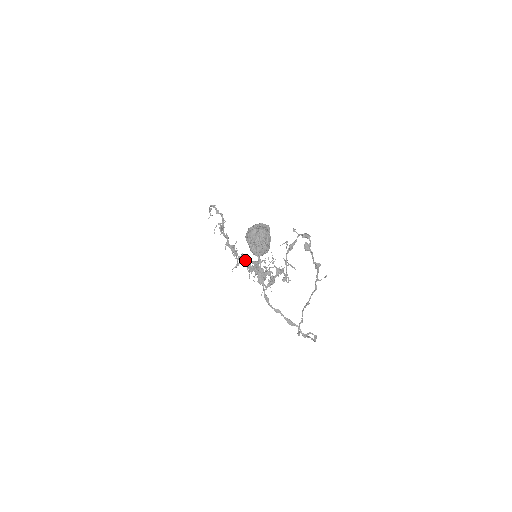
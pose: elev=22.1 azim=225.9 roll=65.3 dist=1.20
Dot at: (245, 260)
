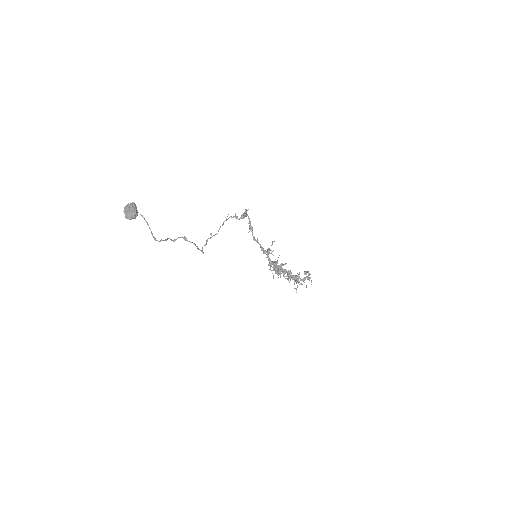
Dot at: (290, 276)
